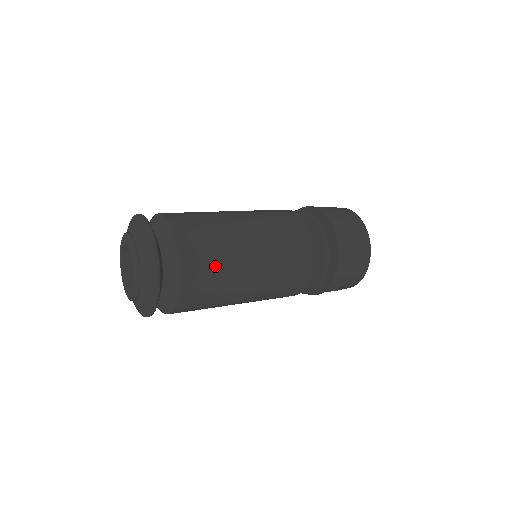
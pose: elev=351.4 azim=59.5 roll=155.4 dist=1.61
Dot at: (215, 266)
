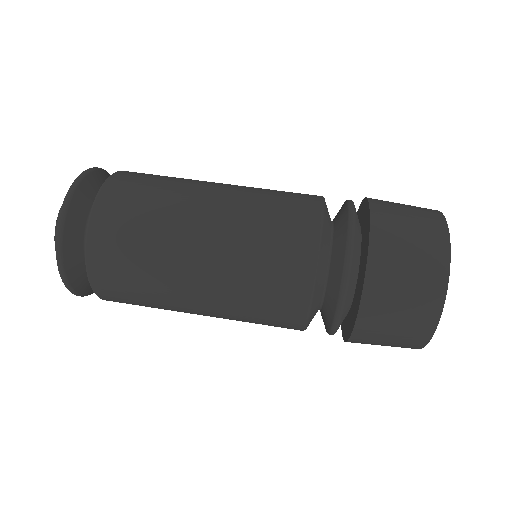
Dot at: (139, 289)
